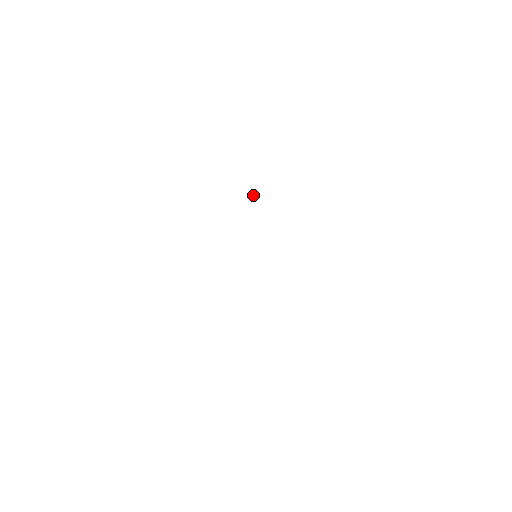
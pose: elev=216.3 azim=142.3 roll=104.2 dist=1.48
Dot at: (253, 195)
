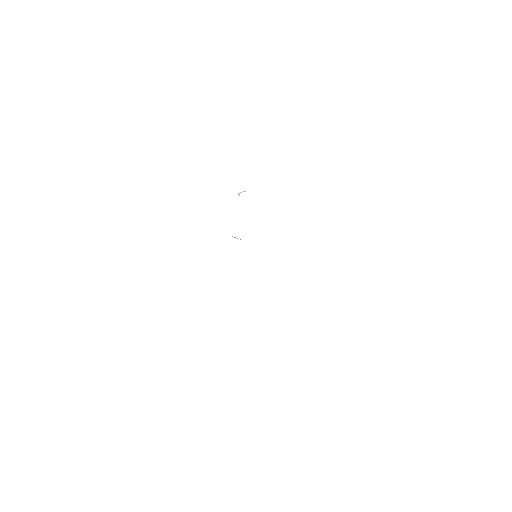
Dot at: (239, 195)
